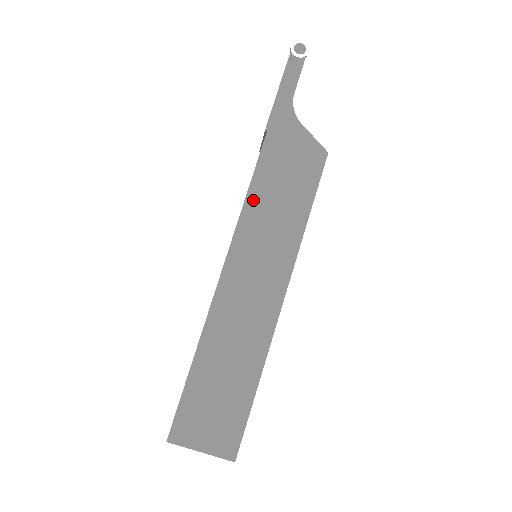
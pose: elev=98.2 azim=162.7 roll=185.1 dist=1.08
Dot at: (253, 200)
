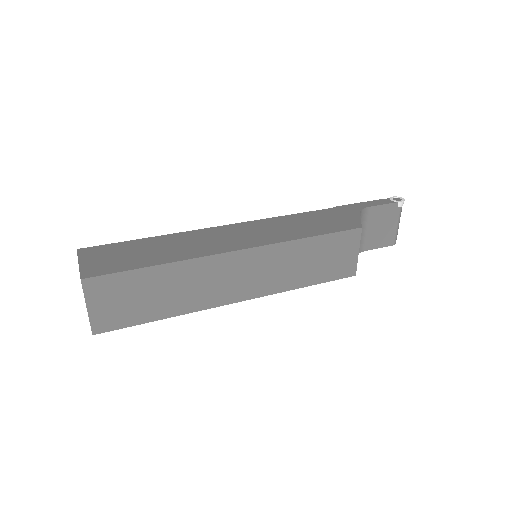
Dot at: (286, 218)
